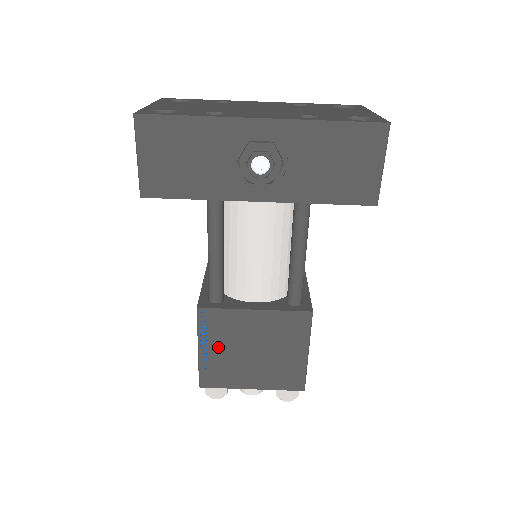
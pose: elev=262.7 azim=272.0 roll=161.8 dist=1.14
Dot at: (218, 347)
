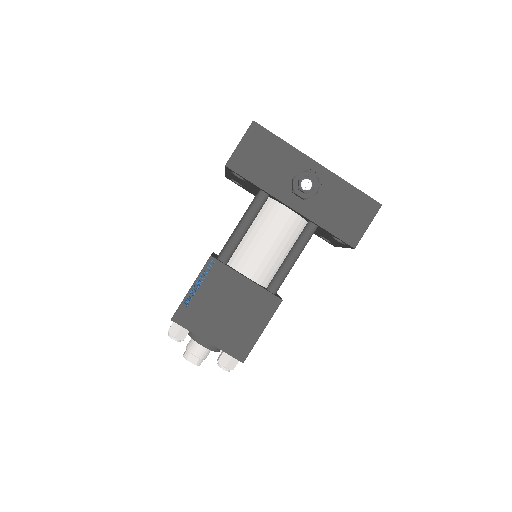
Dot at: (205, 293)
